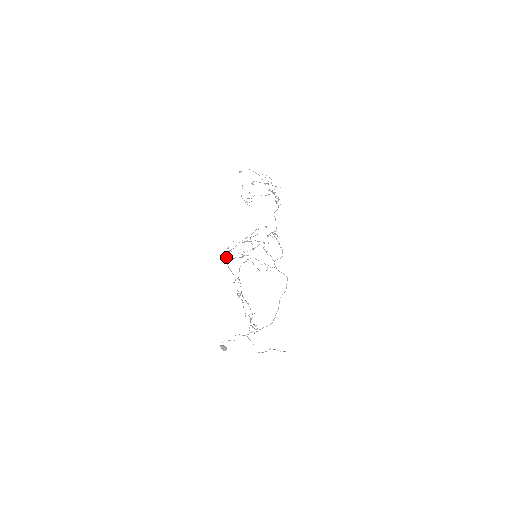
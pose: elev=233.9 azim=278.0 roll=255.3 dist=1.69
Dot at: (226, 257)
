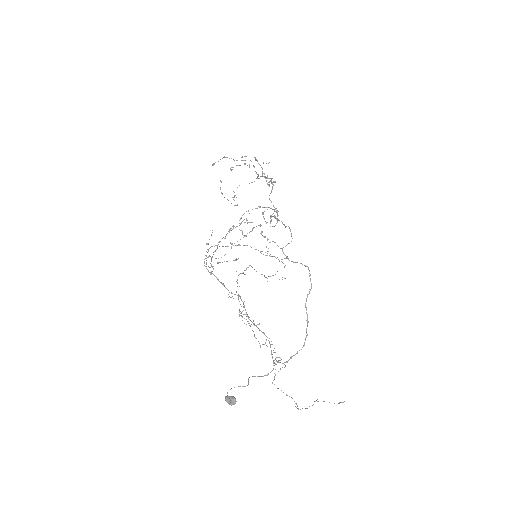
Dot at: (211, 266)
